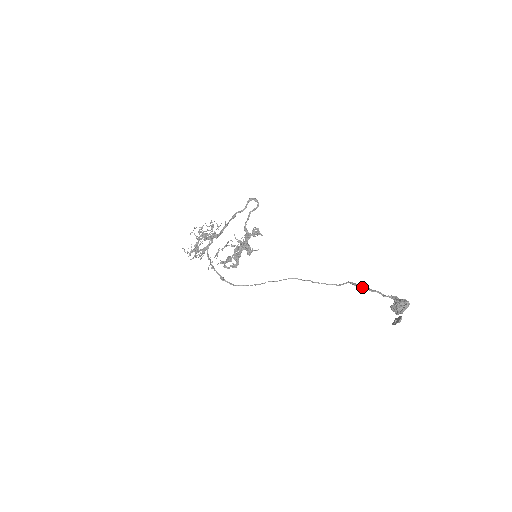
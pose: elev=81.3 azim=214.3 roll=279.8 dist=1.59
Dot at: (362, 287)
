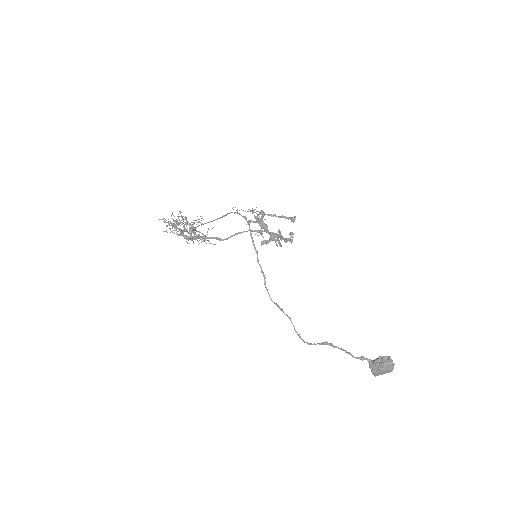
Dot at: (335, 346)
